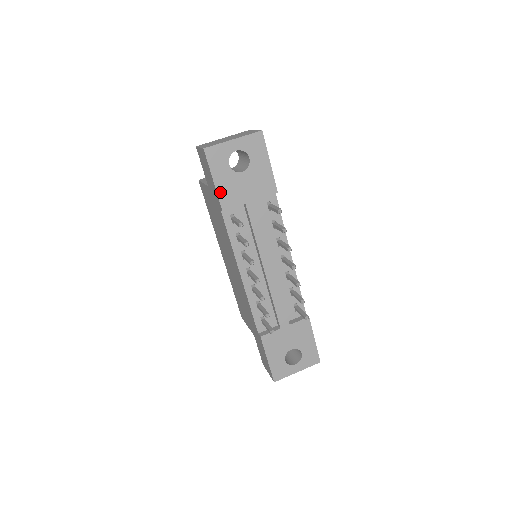
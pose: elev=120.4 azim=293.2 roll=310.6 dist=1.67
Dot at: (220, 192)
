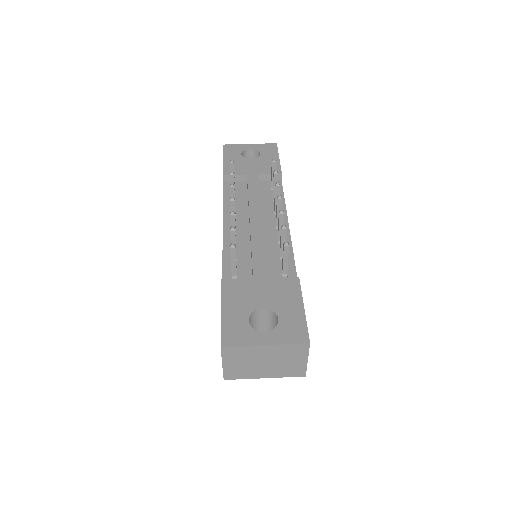
Dot at: (226, 165)
